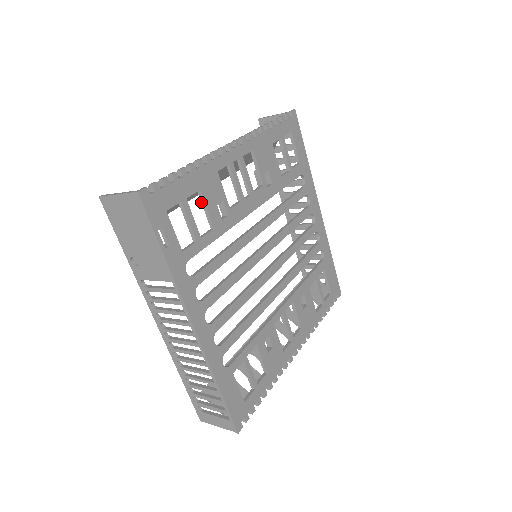
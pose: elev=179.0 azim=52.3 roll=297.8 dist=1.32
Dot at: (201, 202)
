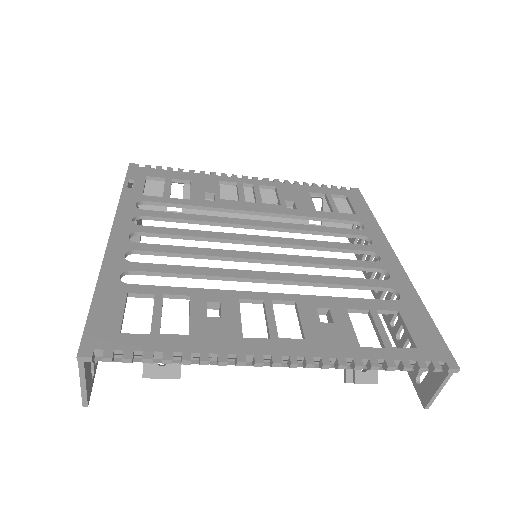
Dot at: occluded
